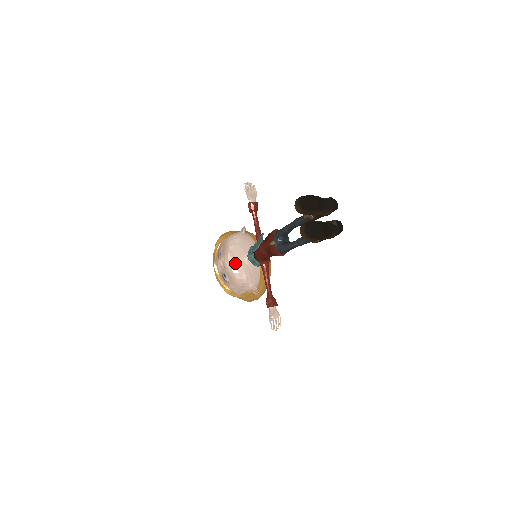
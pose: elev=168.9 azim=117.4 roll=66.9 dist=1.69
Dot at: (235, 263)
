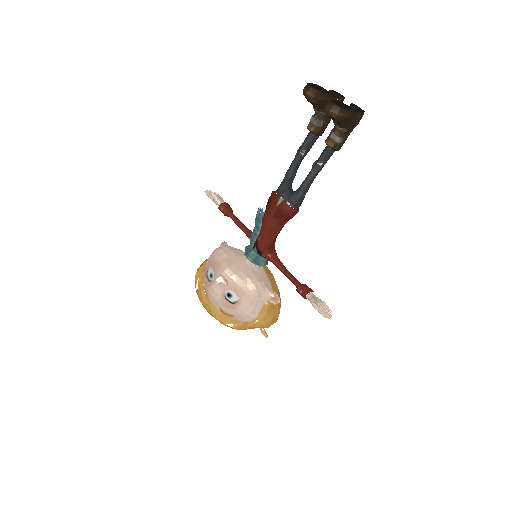
Dot at: (237, 268)
